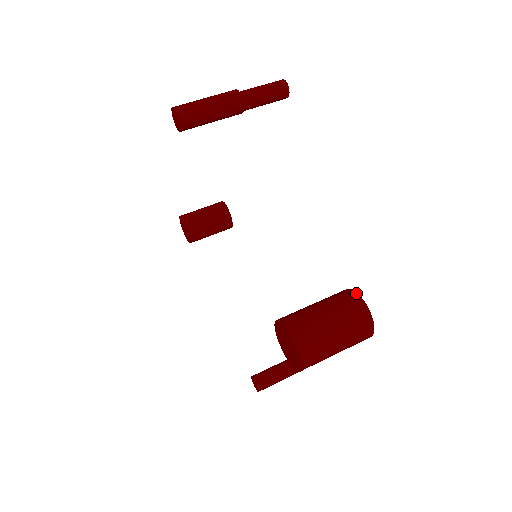
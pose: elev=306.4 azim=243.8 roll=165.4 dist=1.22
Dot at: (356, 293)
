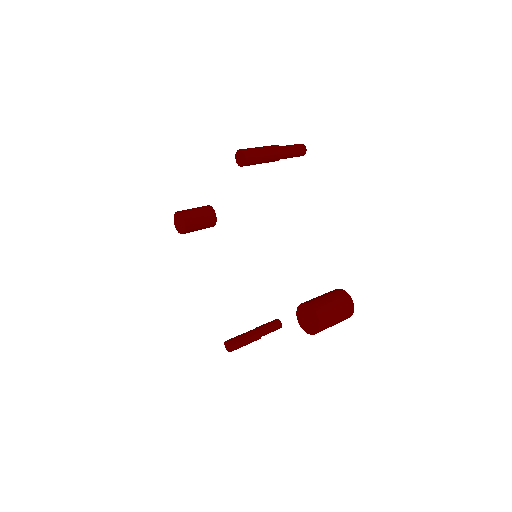
Dot at: (346, 292)
